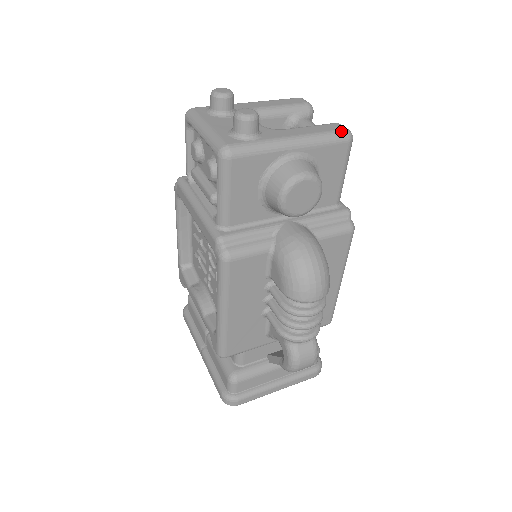
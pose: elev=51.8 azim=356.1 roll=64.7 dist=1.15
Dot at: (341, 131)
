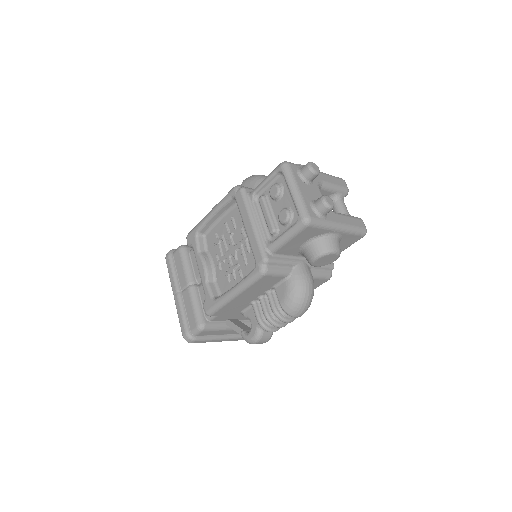
Dot at: (363, 229)
